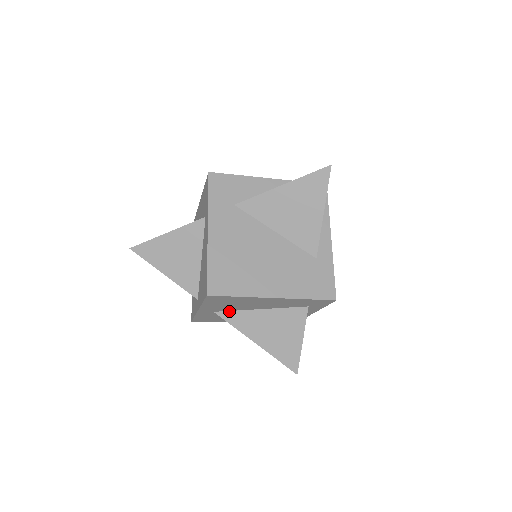
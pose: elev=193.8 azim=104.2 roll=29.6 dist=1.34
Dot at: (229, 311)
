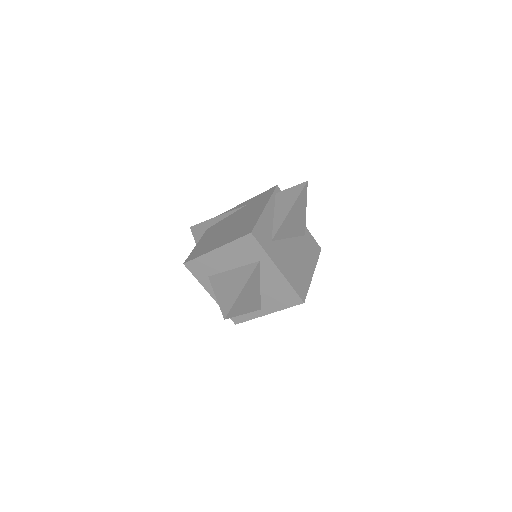
Dot at: occluded
